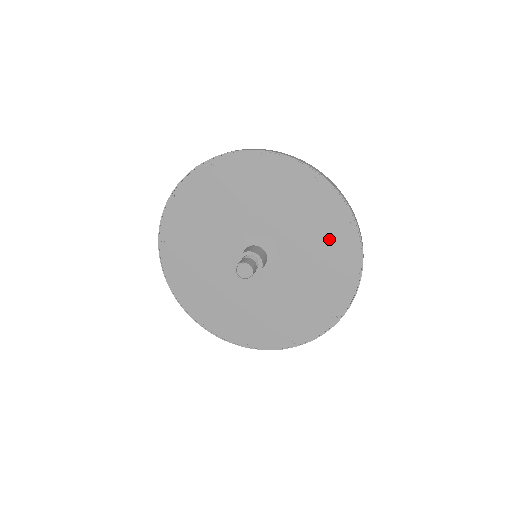
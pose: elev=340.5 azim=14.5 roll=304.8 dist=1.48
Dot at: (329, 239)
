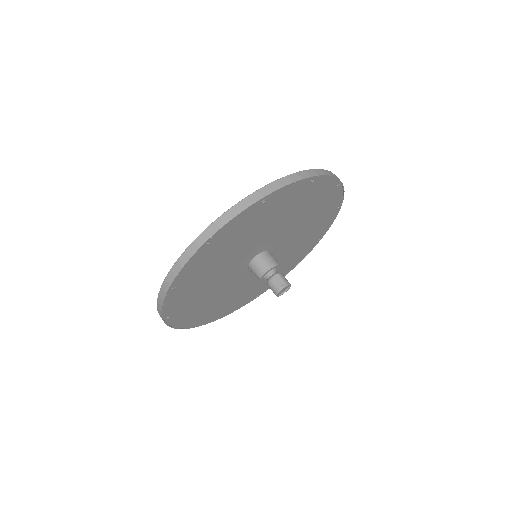
Dot at: (303, 201)
